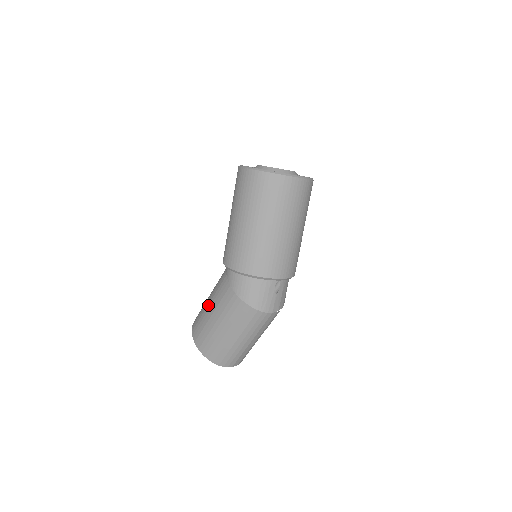
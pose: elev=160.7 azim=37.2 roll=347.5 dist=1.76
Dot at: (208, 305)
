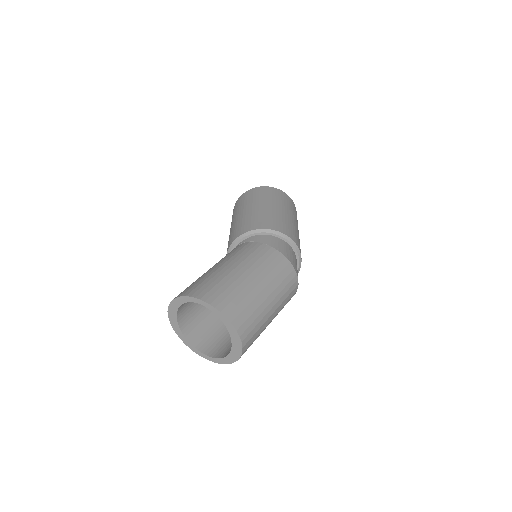
Dot at: (221, 265)
